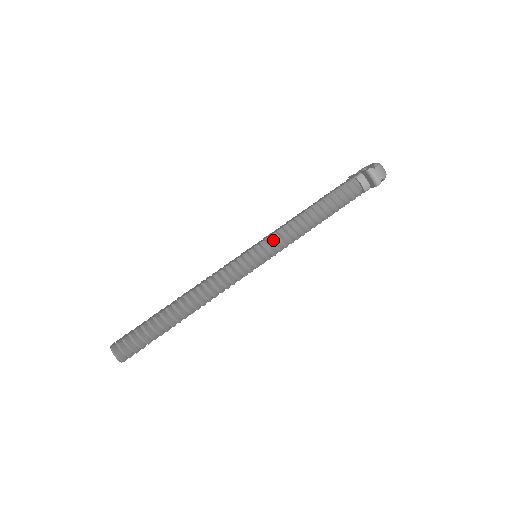
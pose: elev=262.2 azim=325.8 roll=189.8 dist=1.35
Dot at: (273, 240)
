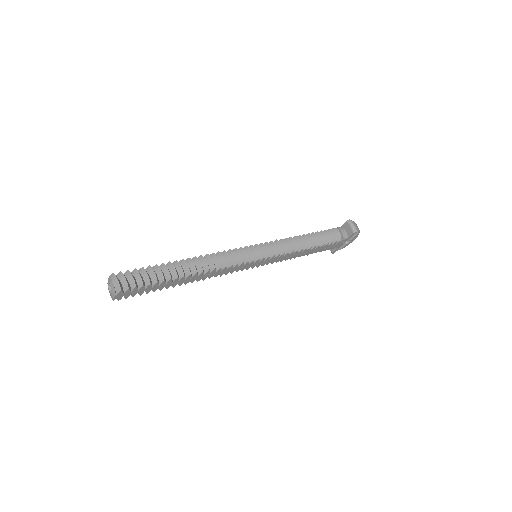
Dot at: (275, 243)
